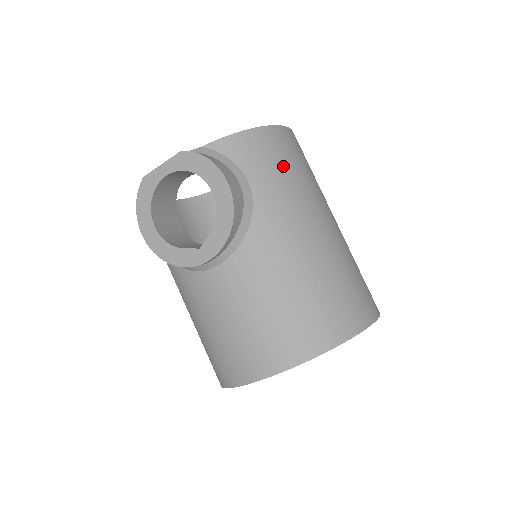
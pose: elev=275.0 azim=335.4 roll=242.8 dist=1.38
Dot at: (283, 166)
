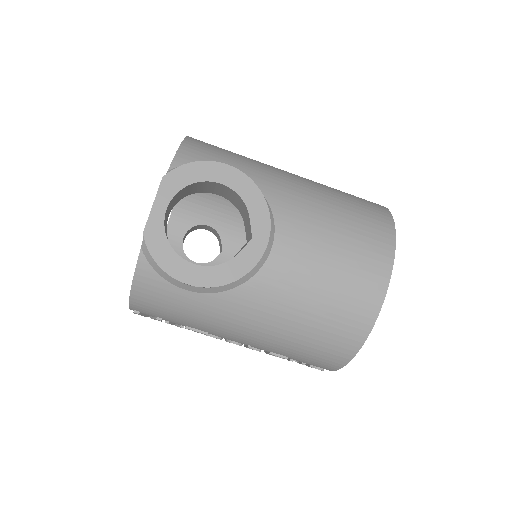
Dot at: (228, 152)
